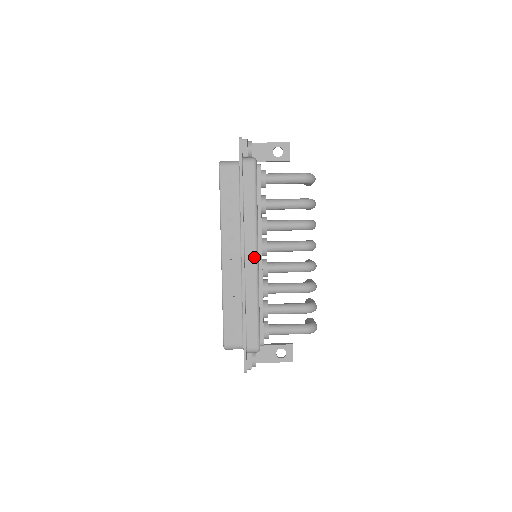
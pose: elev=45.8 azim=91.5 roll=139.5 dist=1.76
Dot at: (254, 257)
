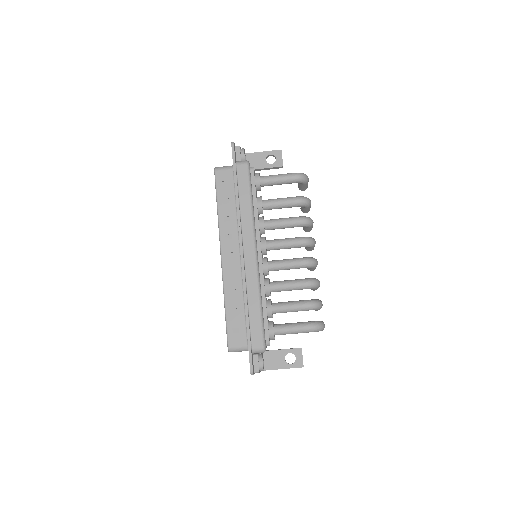
Dot at: (253, 253)
